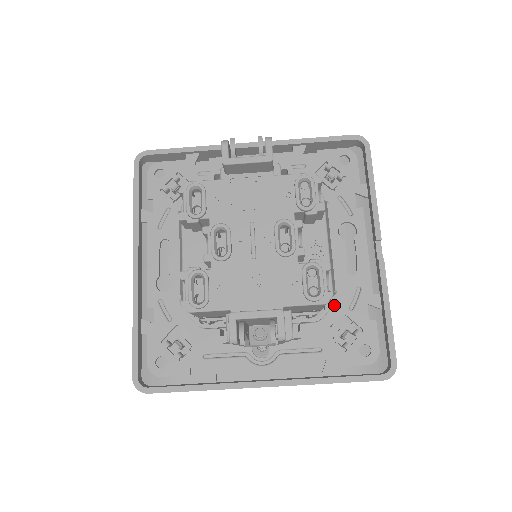
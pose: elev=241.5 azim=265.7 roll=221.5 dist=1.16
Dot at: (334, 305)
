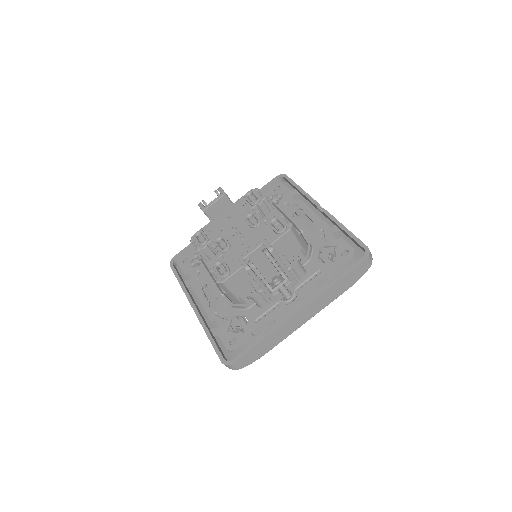
Dot at: (313, 247)
